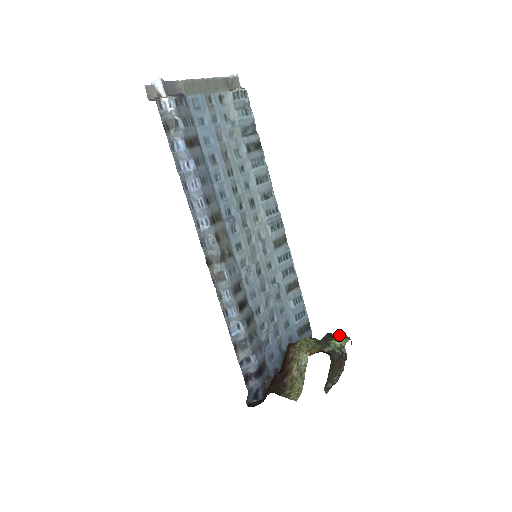
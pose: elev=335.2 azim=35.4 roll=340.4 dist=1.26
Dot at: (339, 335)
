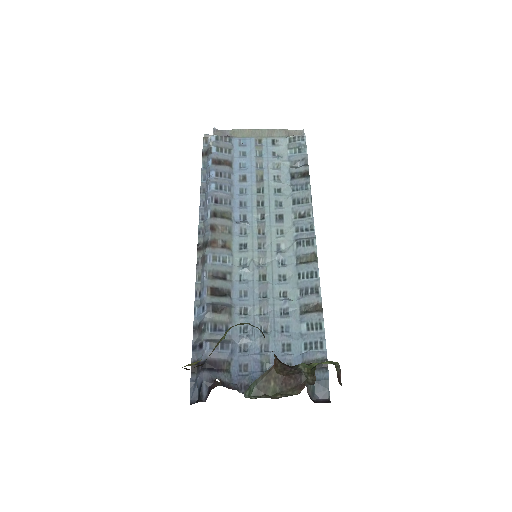
Dot at: occluded
